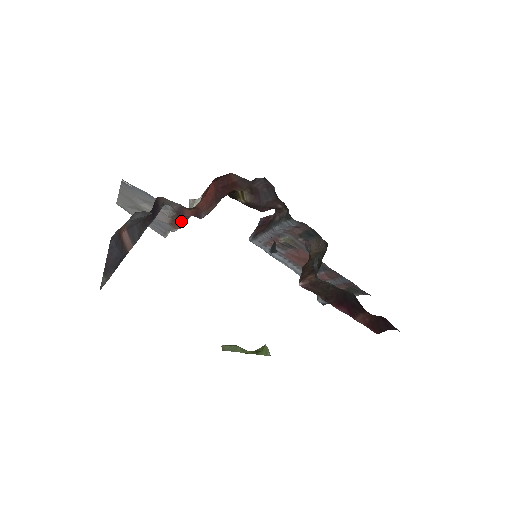
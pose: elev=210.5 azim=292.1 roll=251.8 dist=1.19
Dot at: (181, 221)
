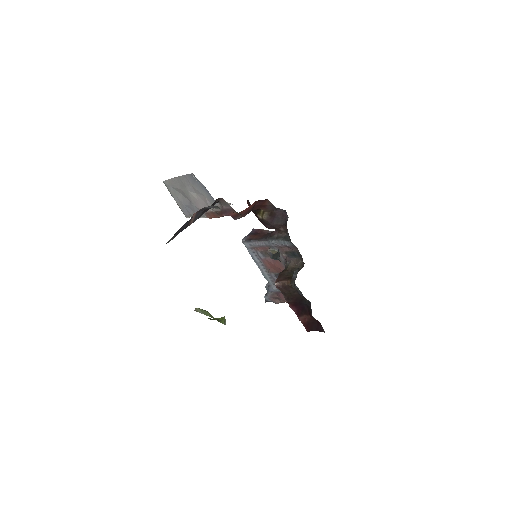
Dot at: (220, 216)
